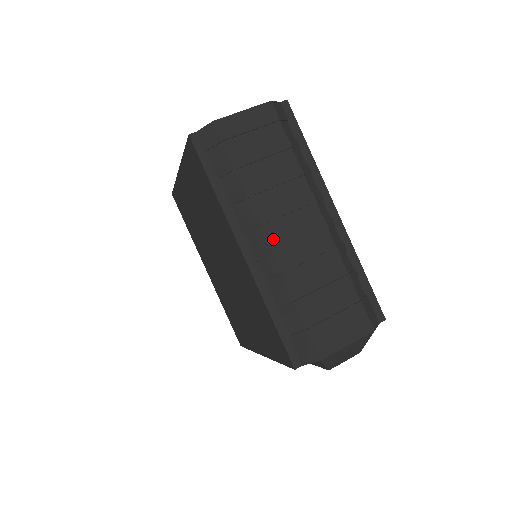
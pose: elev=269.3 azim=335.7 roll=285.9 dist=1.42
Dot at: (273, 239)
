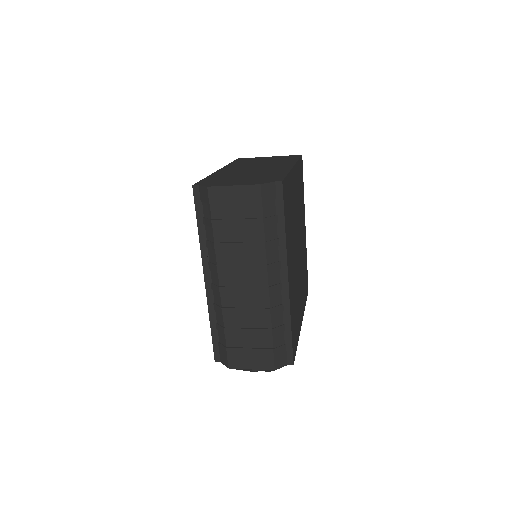
Dot at: (224, 284)
